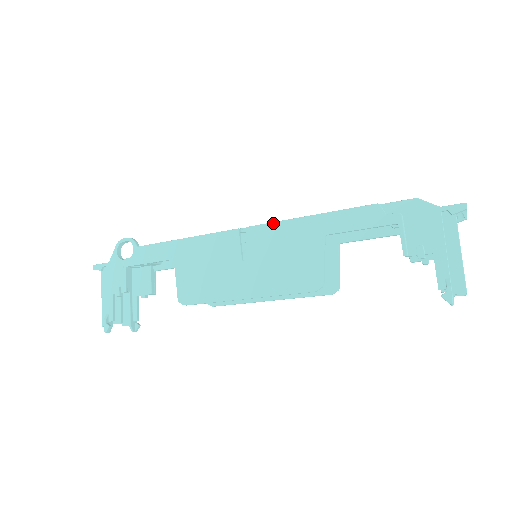
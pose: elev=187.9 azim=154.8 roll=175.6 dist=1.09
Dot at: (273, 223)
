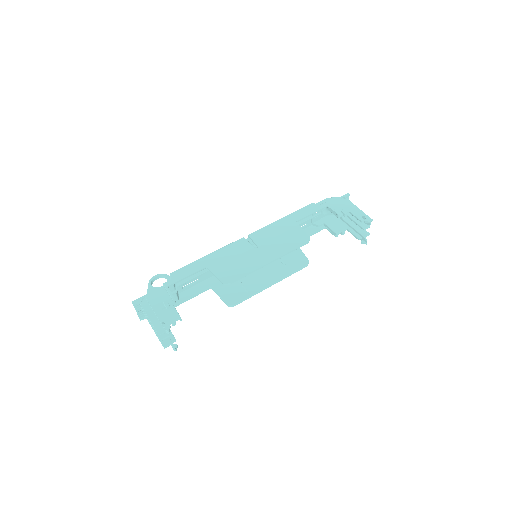
Dot at: (264, 227)
